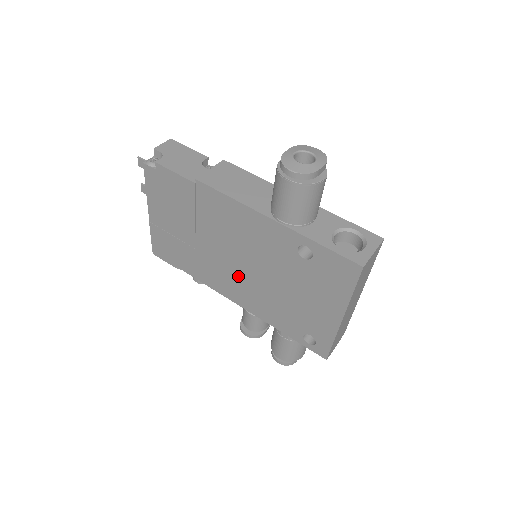
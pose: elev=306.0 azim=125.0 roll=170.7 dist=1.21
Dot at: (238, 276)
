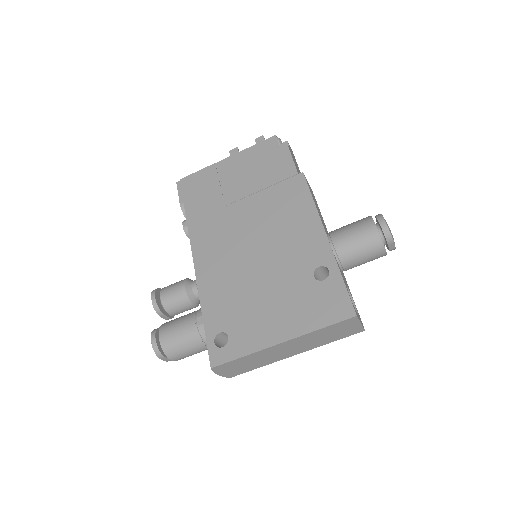
Dot at: (233, 248)
